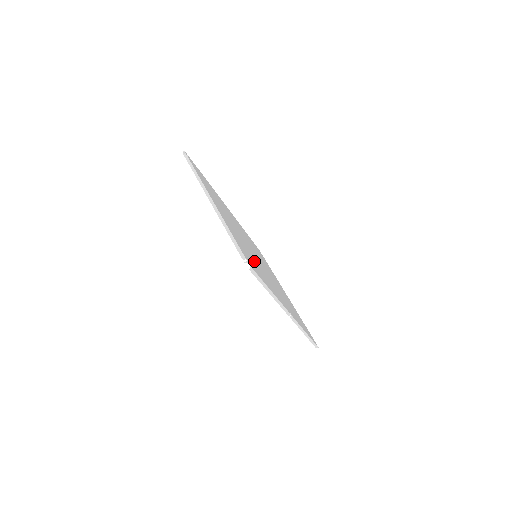
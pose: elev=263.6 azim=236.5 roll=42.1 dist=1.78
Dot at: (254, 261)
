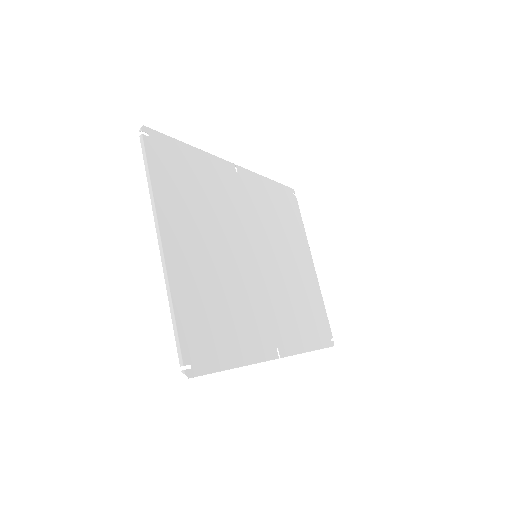
Dot at: (227, 309)
